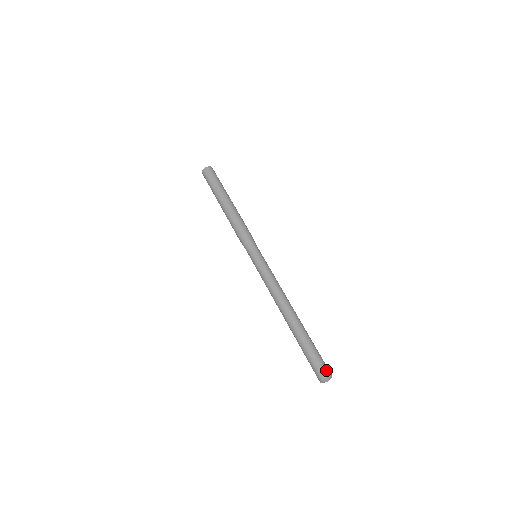
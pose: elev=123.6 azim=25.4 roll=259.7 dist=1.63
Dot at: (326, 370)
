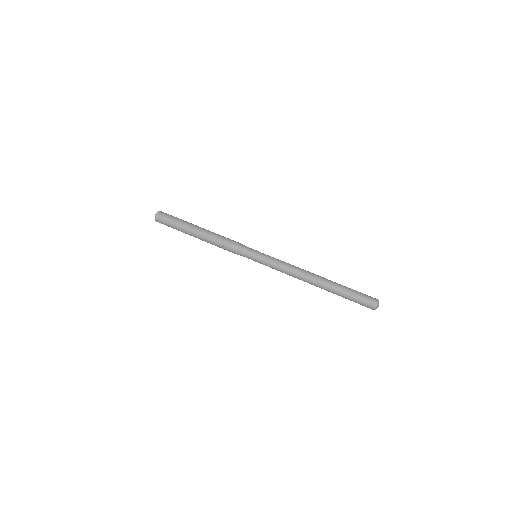
Dot at: (374, 298)
